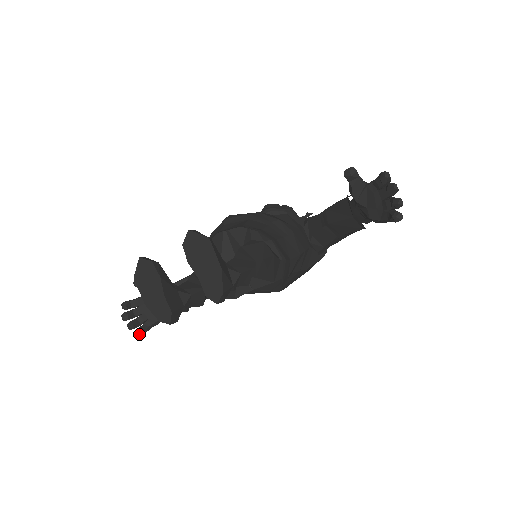
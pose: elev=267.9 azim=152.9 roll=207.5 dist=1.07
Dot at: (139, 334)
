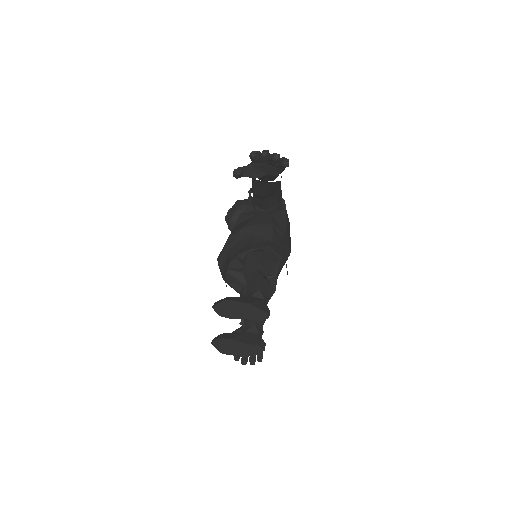
Dot at: (261, 361)
